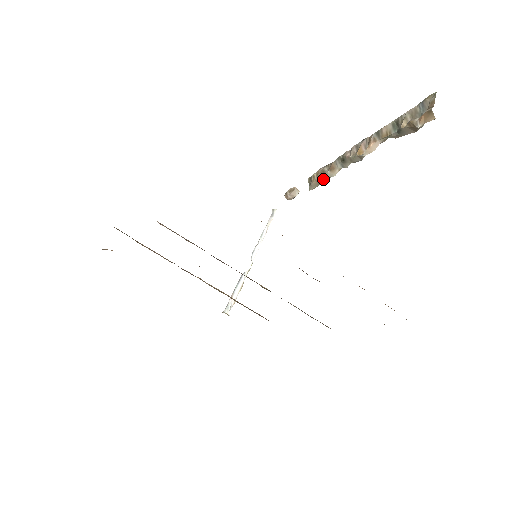
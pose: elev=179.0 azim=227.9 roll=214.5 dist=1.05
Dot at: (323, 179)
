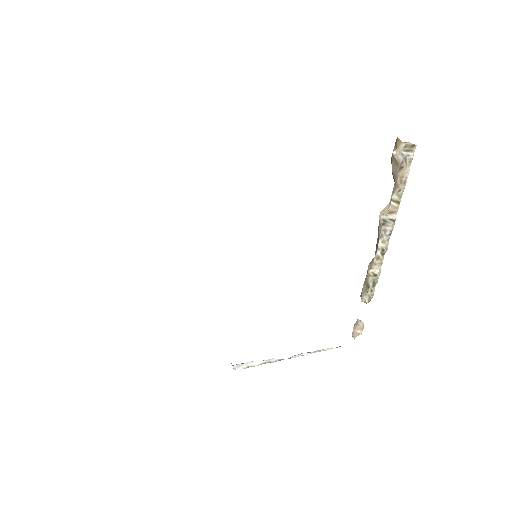
Dot at: (367, 276)
